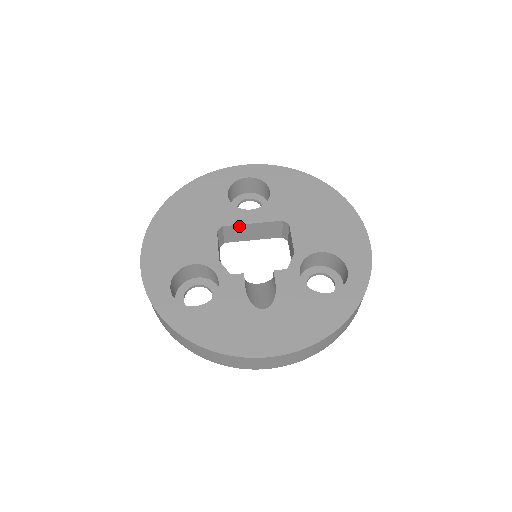
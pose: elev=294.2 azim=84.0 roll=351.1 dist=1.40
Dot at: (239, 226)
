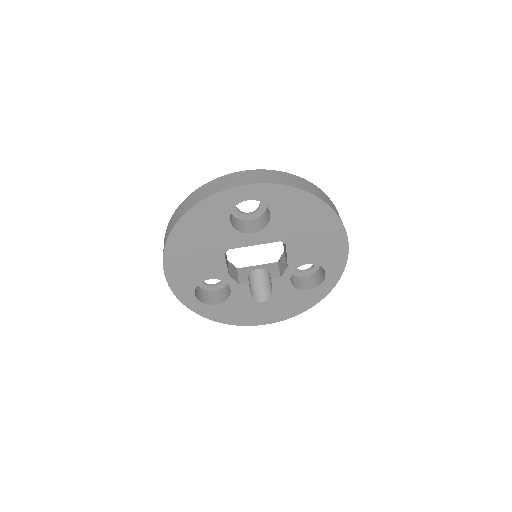
Dot at: (242, 246)
